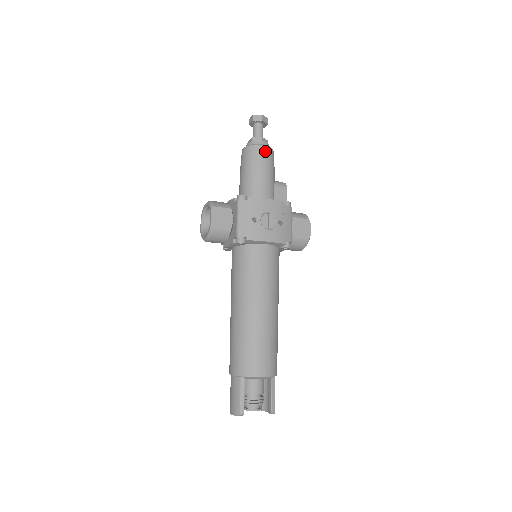
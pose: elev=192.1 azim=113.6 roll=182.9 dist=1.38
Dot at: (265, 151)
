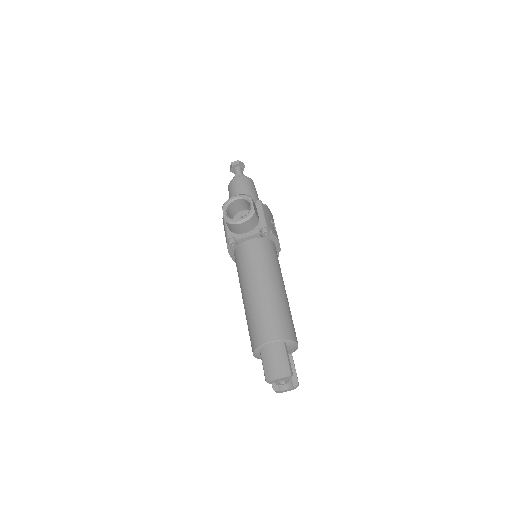
Dot at: occluded
